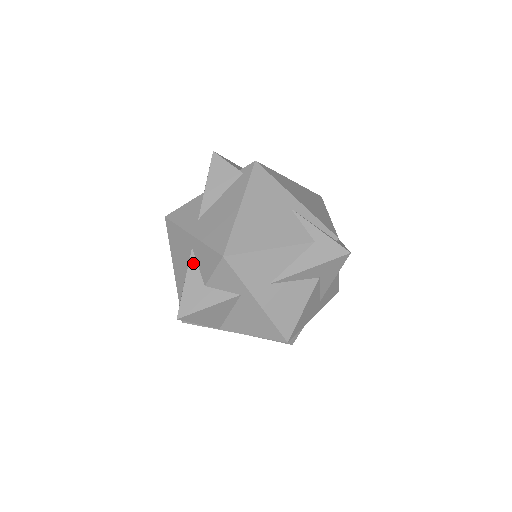
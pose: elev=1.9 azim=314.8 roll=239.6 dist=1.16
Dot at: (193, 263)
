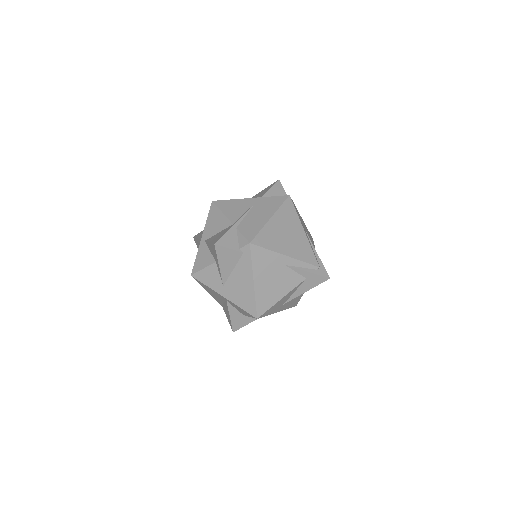
Dot at: (231, 307)
